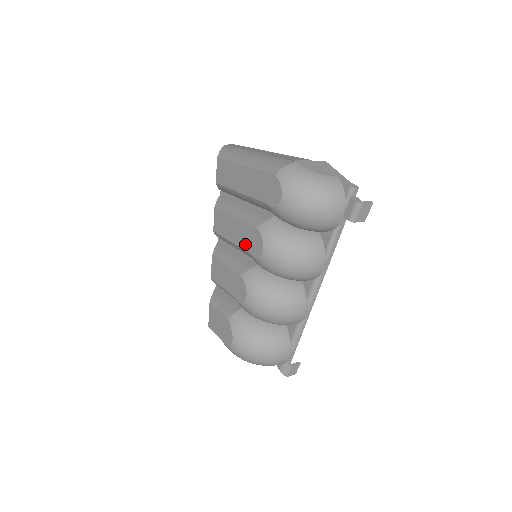
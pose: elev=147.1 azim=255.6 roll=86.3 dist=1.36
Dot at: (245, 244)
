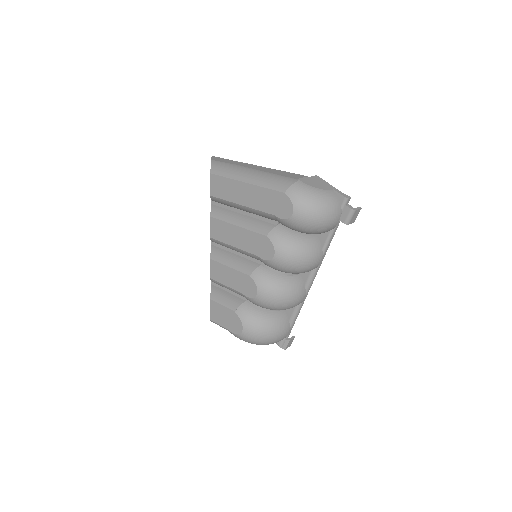
Dot at: (253, 249)
